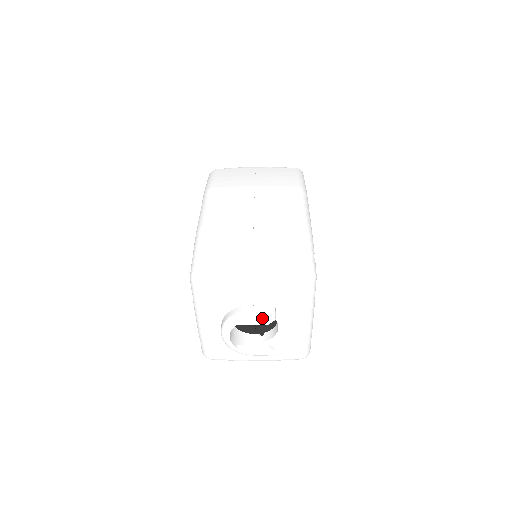
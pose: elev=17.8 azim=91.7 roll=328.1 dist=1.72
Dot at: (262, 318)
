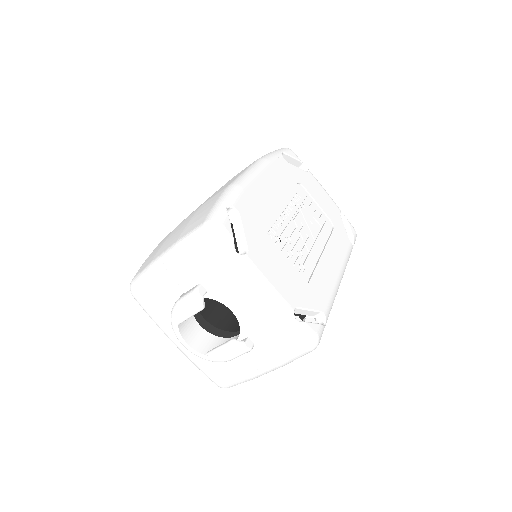
Dot at: (188, 302)
